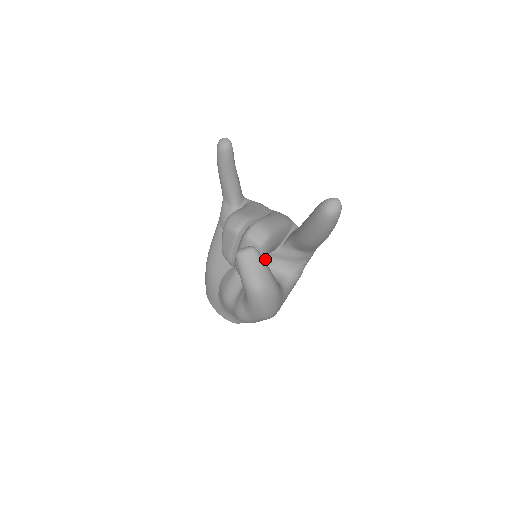
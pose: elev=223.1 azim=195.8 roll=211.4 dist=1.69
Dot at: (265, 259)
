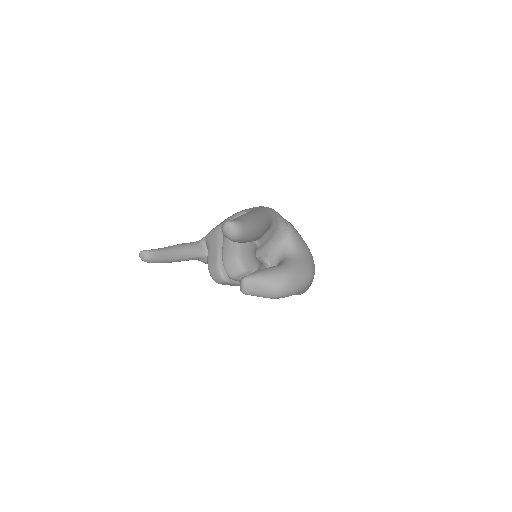
Dot at: (262, 252)
